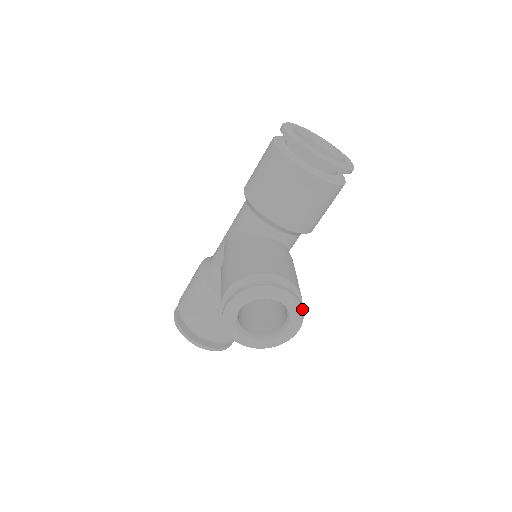
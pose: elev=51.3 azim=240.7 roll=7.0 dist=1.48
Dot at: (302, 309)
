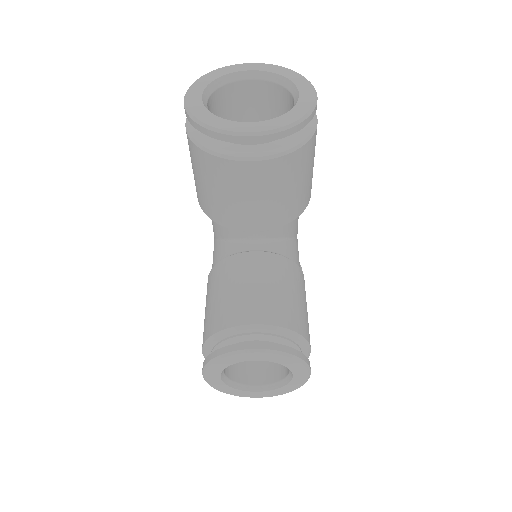
Dot at: (296, 357)
